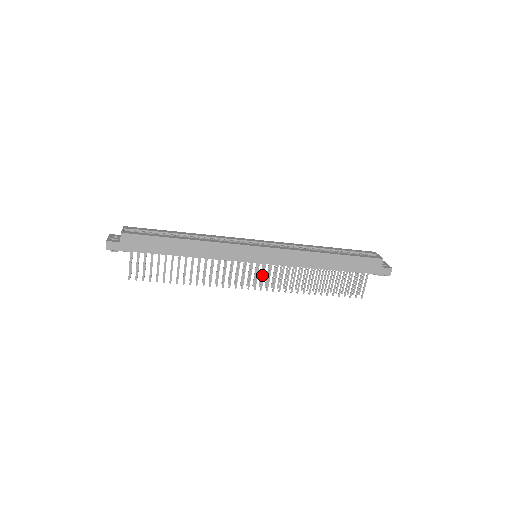
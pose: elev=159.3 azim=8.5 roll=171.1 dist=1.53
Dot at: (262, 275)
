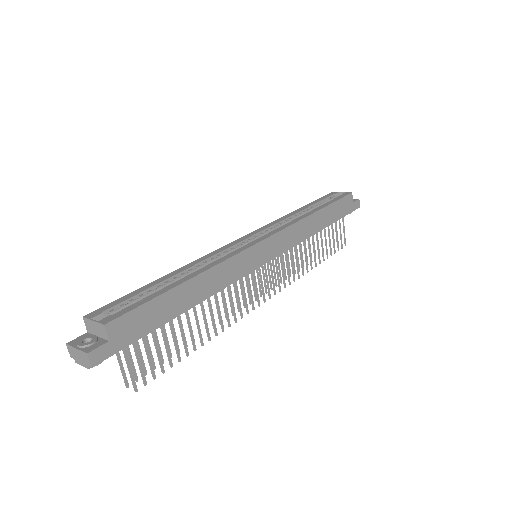
Dot at: (271, 275)
